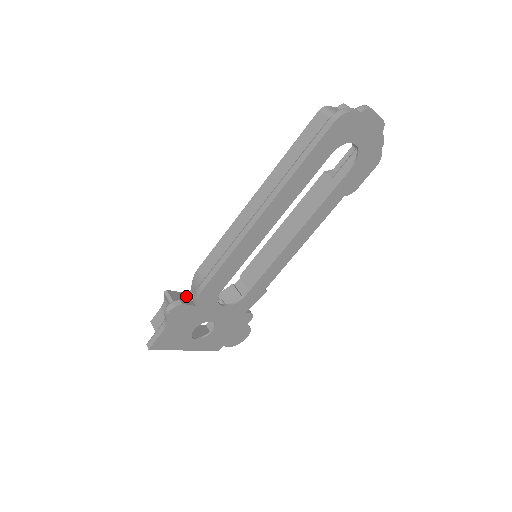
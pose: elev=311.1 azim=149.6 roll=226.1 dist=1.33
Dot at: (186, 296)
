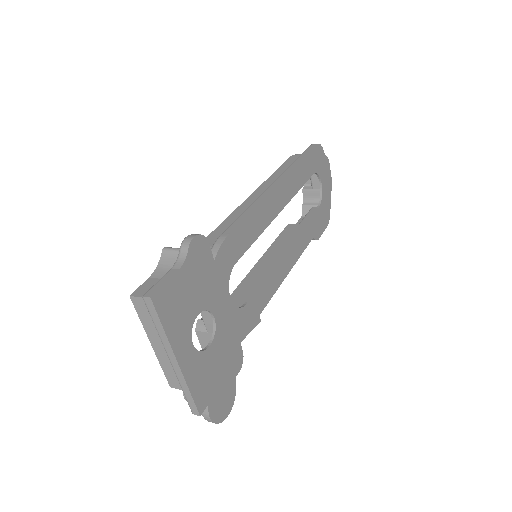
Dot at: occluded
